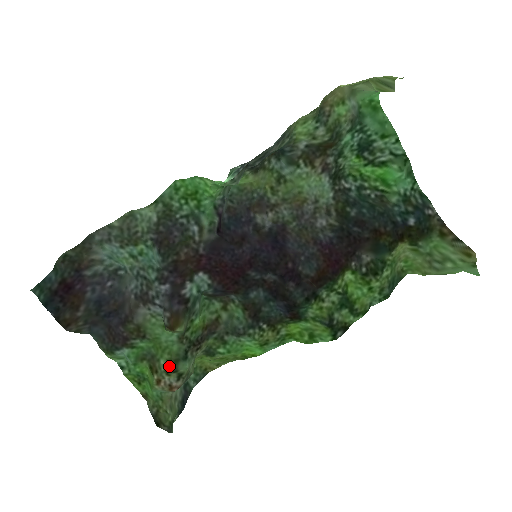
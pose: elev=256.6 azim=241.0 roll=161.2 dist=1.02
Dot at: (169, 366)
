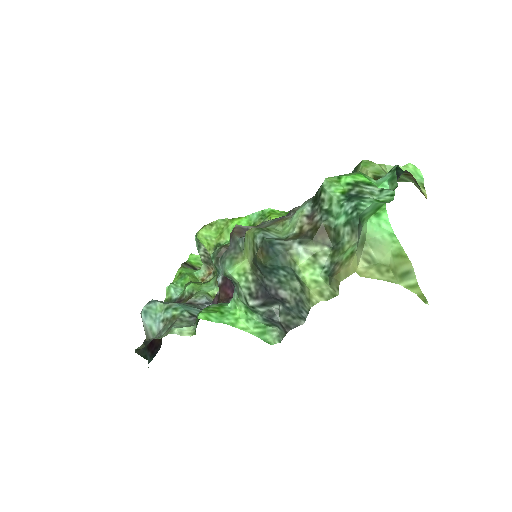
Dot at: occluded
